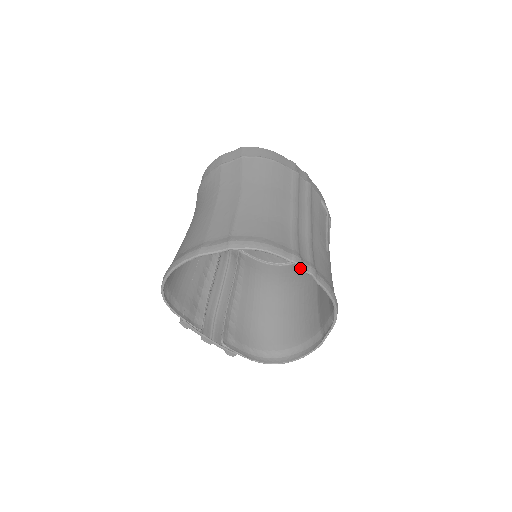
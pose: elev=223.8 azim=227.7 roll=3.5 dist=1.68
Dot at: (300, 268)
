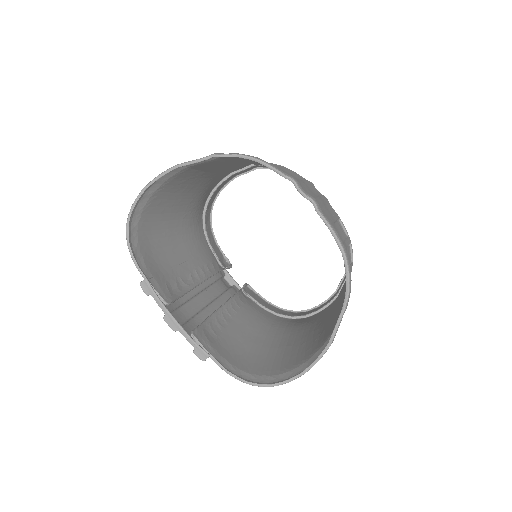
Dot at: (297, 188)
